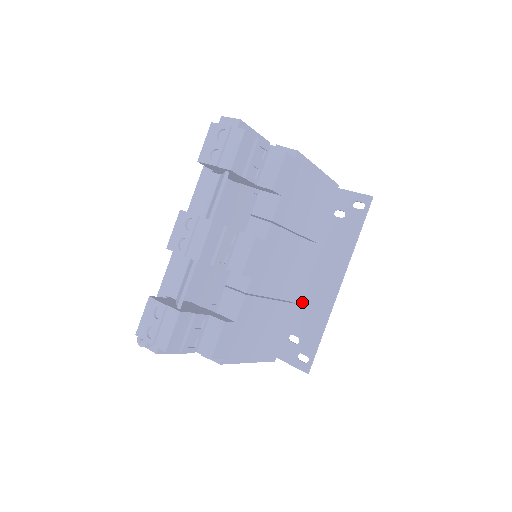
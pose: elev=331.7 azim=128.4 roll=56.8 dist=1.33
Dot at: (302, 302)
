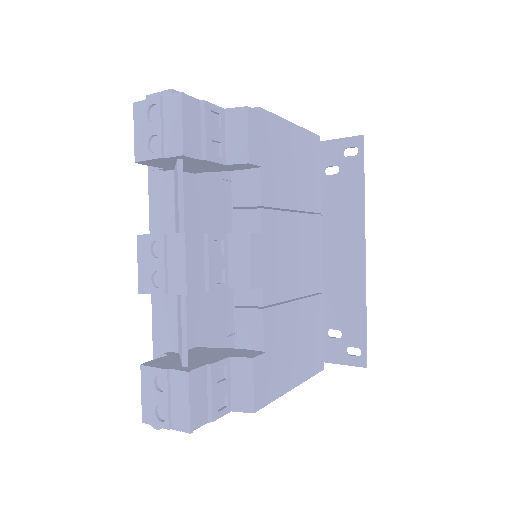
Dot at: (327, 288)
